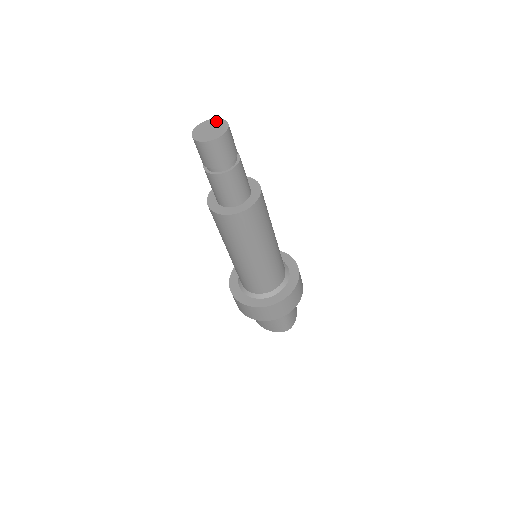
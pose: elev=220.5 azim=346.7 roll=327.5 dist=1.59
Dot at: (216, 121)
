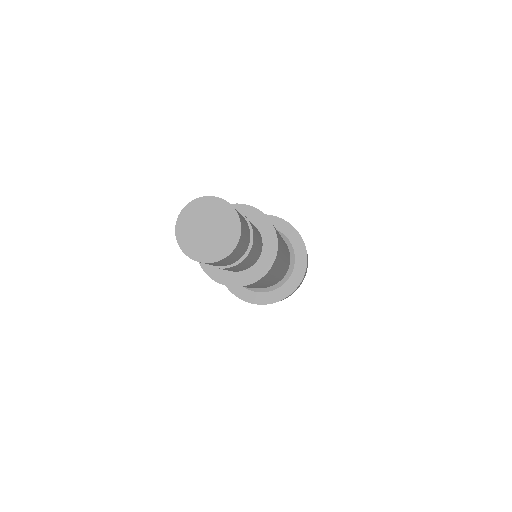
Dot at: (214, 206)
